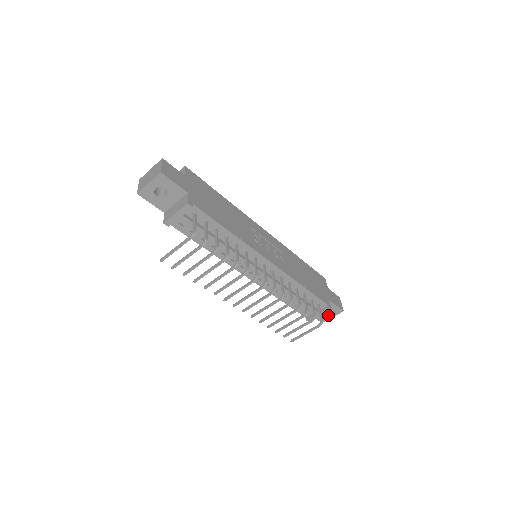
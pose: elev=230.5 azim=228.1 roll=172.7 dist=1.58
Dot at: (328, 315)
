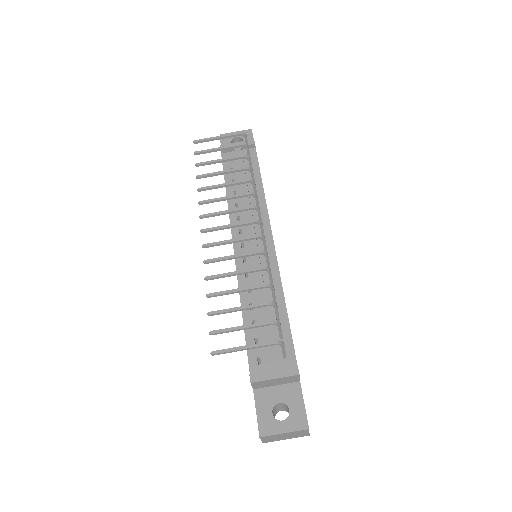
Dot at: (280, 421)
